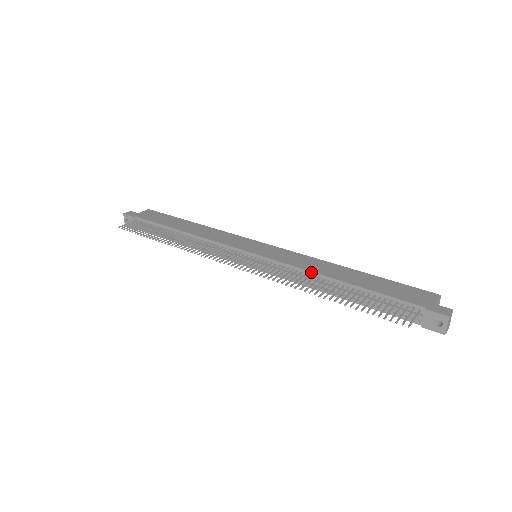
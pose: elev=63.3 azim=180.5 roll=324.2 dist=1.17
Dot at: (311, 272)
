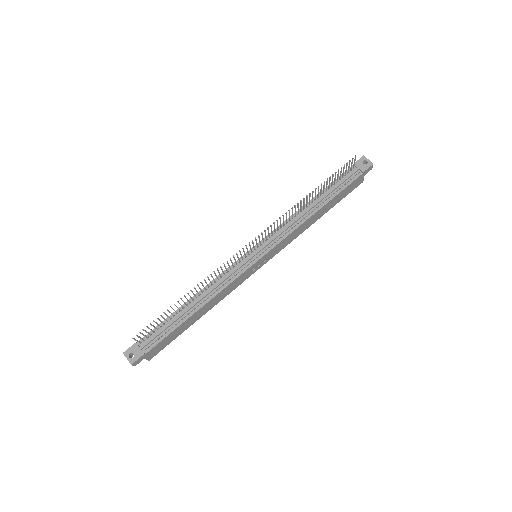
Dot at: (294, 214)
